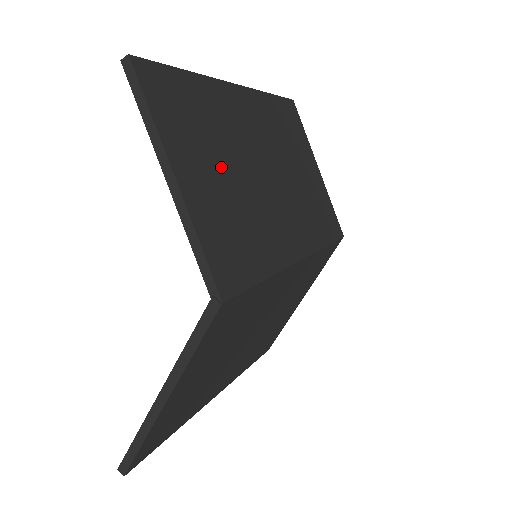
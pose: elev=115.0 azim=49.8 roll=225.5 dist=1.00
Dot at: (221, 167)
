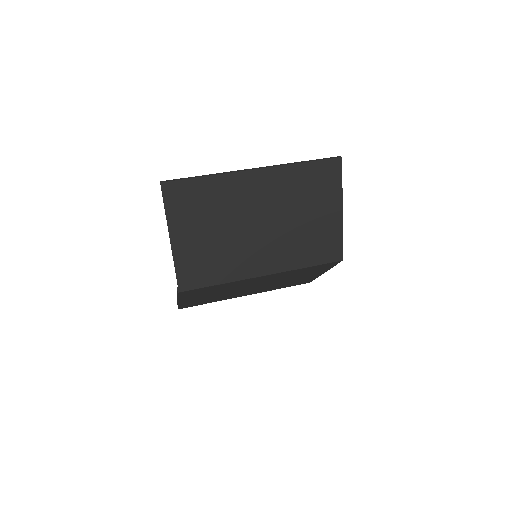
Dot at: (210, 229)
